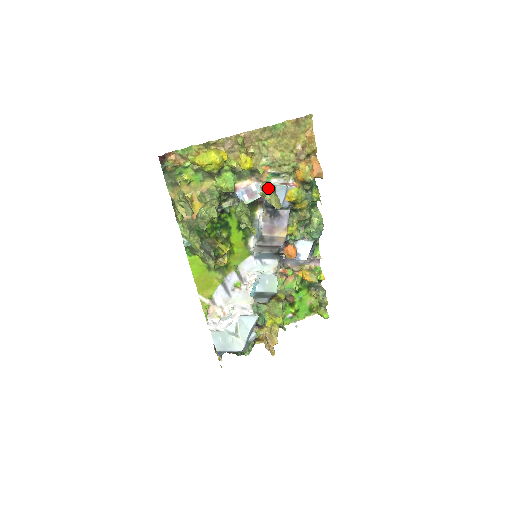
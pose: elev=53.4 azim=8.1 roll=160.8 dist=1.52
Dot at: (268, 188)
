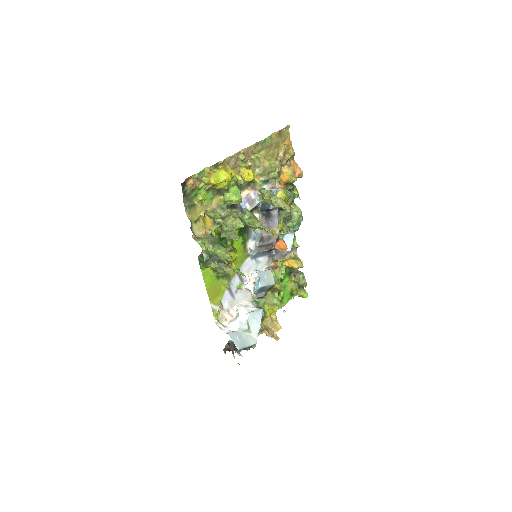
Dot at: (269, 194)
